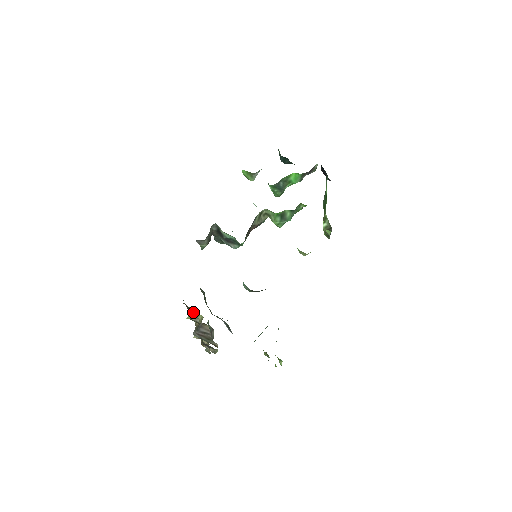
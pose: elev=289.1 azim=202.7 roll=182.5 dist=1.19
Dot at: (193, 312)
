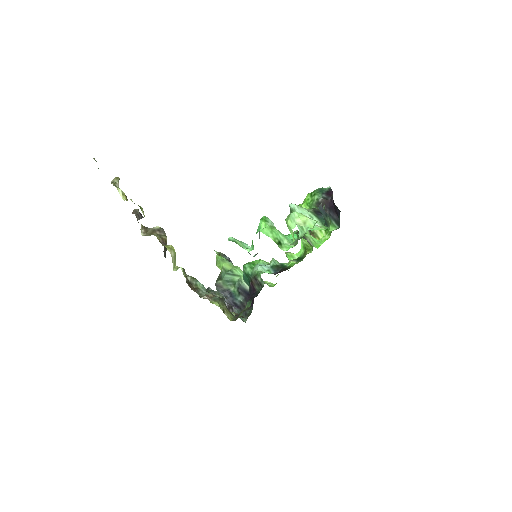
Dot at: occluded
